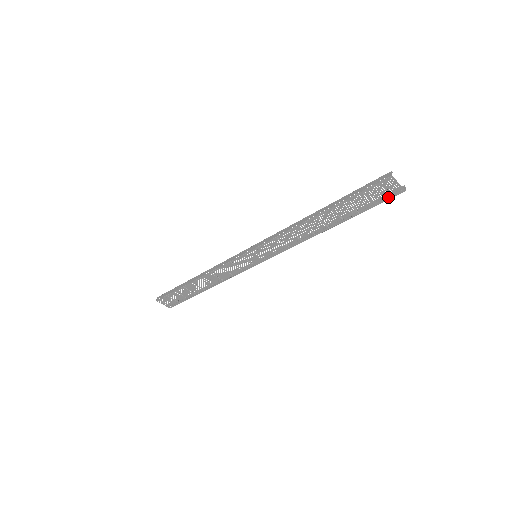
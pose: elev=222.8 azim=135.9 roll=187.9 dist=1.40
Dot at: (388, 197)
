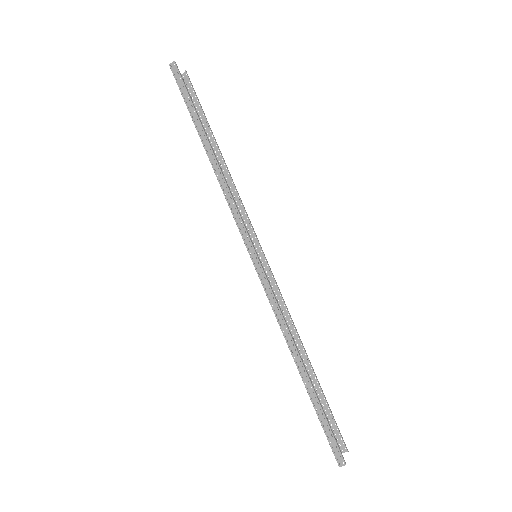
Dot at: occluded
